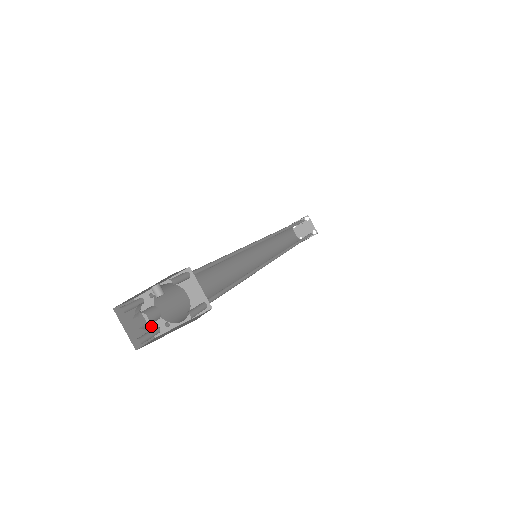
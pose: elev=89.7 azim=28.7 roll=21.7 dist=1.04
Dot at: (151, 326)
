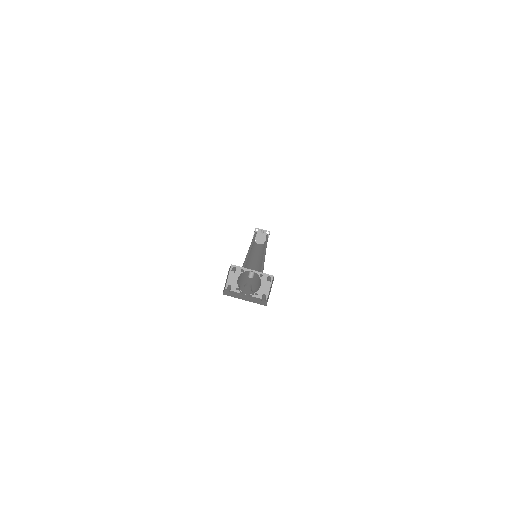
Dot at: (246, 294)
